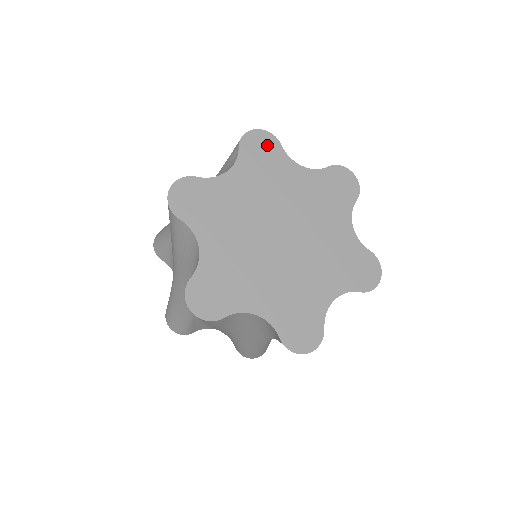
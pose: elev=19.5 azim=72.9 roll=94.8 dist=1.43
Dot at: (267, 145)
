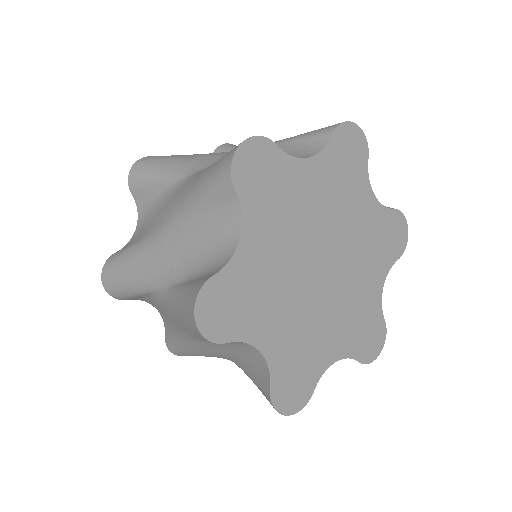
Dot at: (357, 150)
